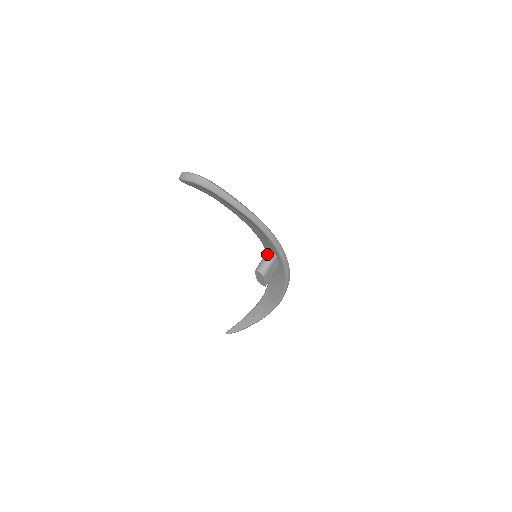
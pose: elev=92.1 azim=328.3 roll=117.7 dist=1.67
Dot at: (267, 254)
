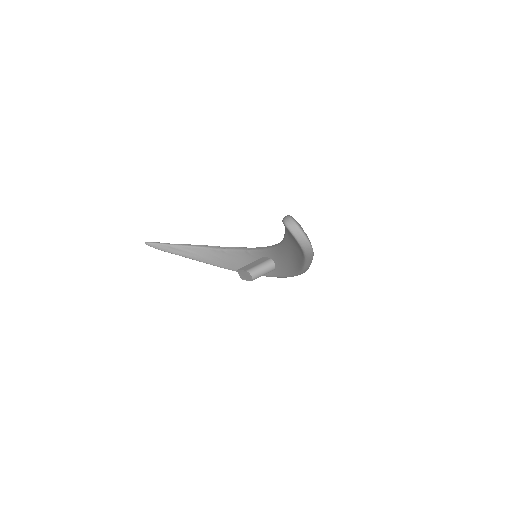
Dot at: (269, 265)
